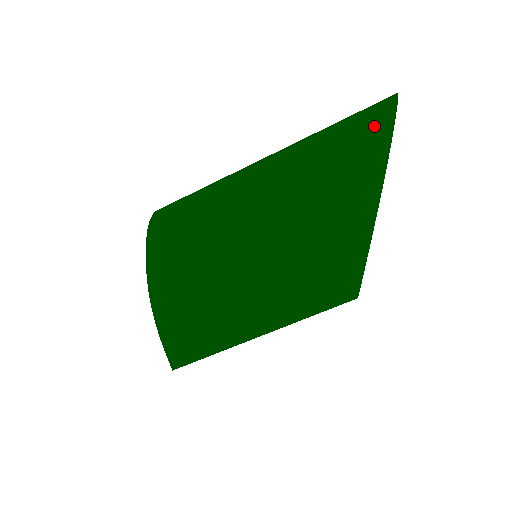
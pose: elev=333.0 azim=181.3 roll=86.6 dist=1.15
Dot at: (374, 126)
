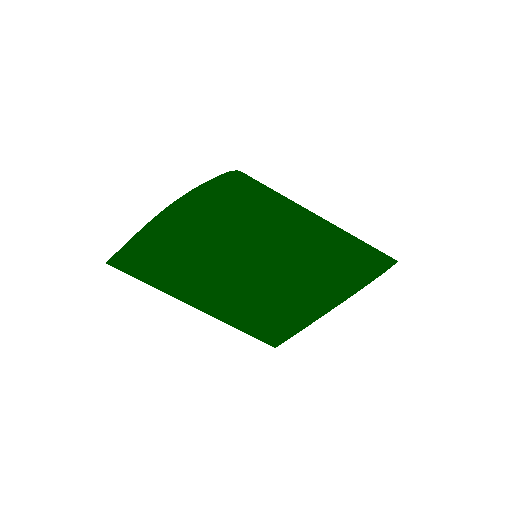
Dot at: (379, 261)
